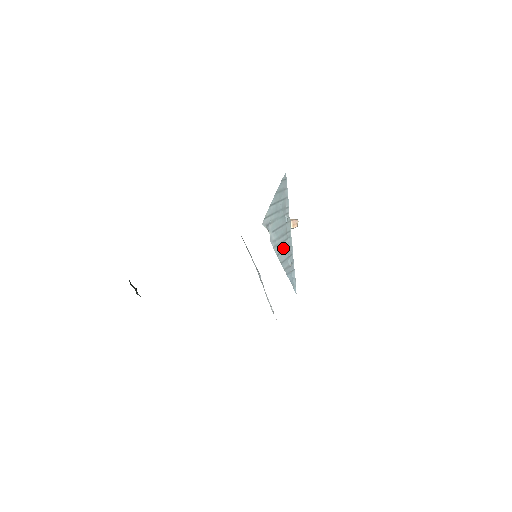
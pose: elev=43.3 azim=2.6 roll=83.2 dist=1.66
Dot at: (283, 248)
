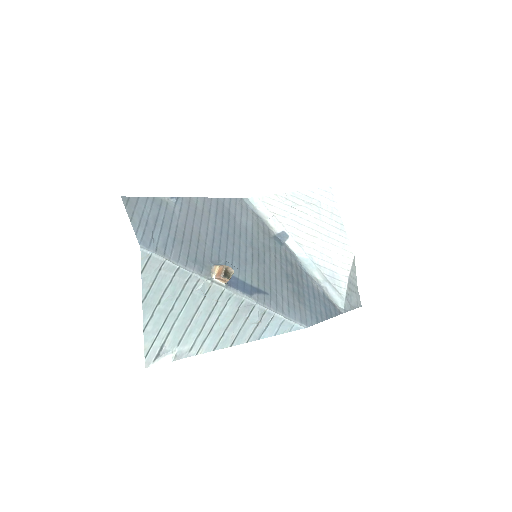
Dot at: (223, 326)
